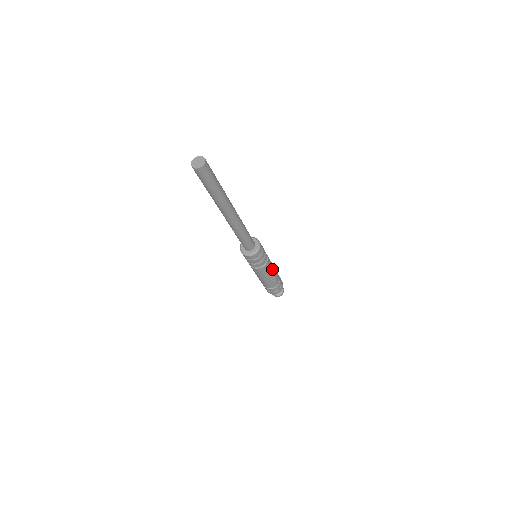
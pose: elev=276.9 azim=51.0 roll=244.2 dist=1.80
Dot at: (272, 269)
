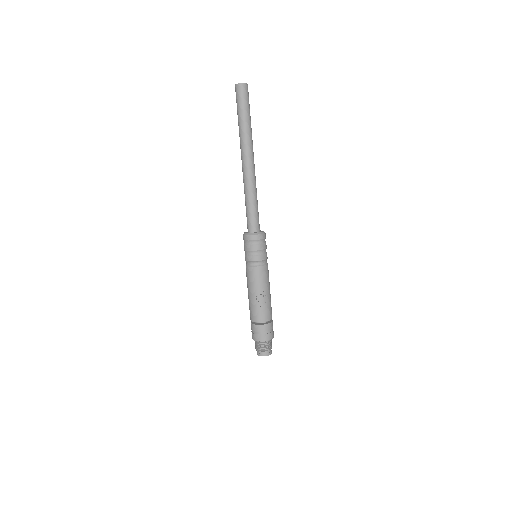
Dot at: (266, 287)
